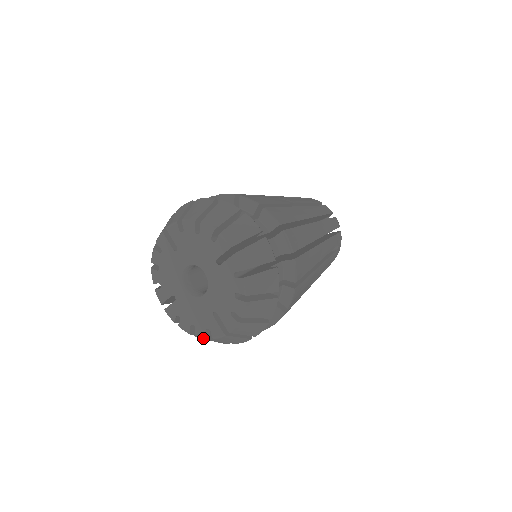
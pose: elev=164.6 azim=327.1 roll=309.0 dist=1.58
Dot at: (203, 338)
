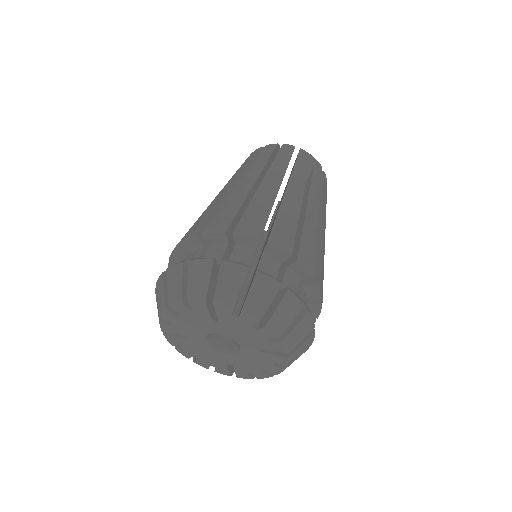
Dot at: occluded
